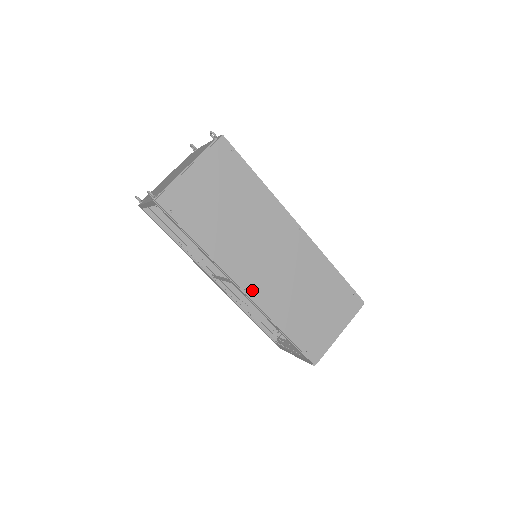
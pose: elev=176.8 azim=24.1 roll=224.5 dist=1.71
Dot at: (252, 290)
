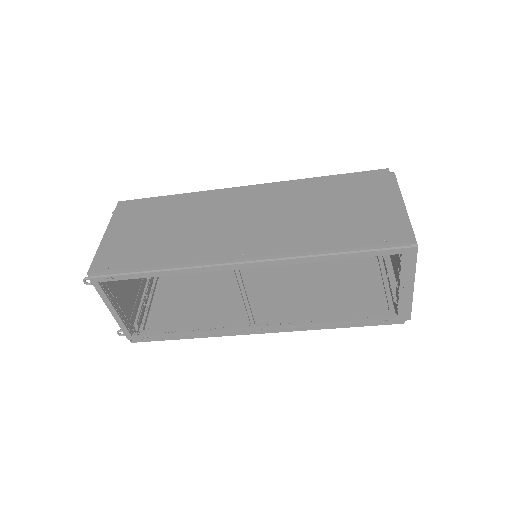
Dot at: (252, 251)
